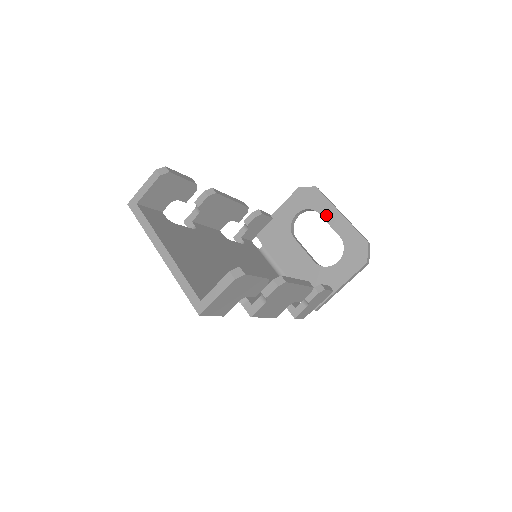
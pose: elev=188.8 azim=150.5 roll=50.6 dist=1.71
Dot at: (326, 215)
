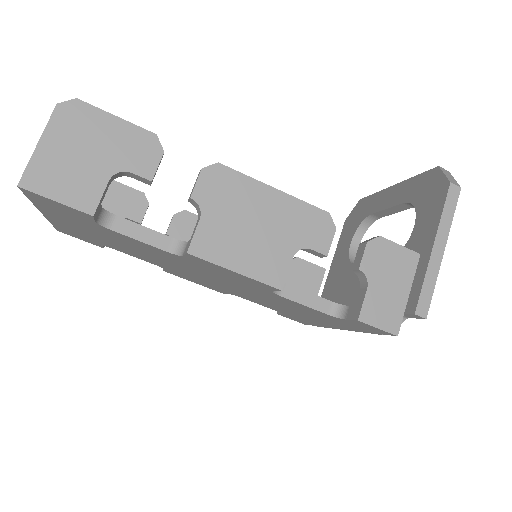
Dot at: (379, 205)
